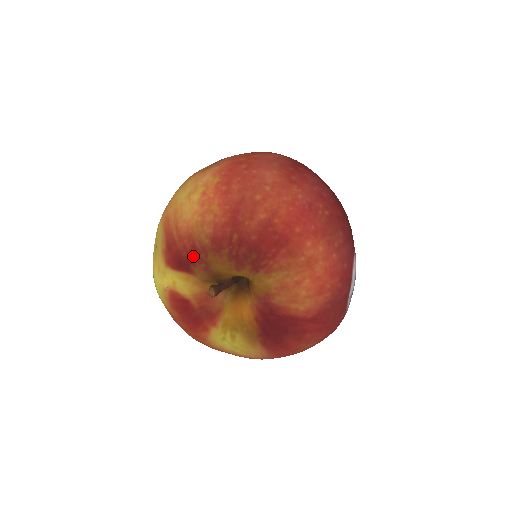
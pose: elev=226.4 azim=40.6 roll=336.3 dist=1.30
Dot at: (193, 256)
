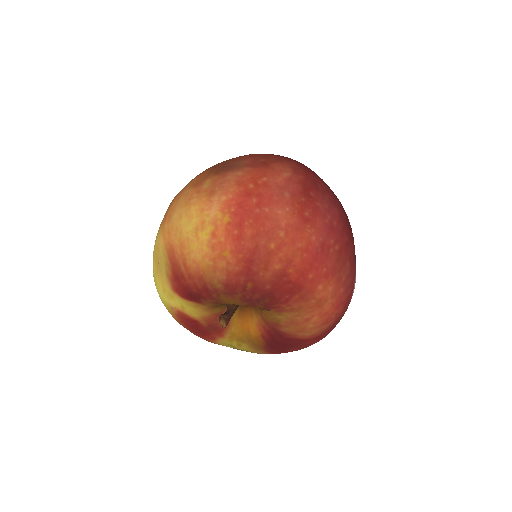
Dot at: (204, 294)
